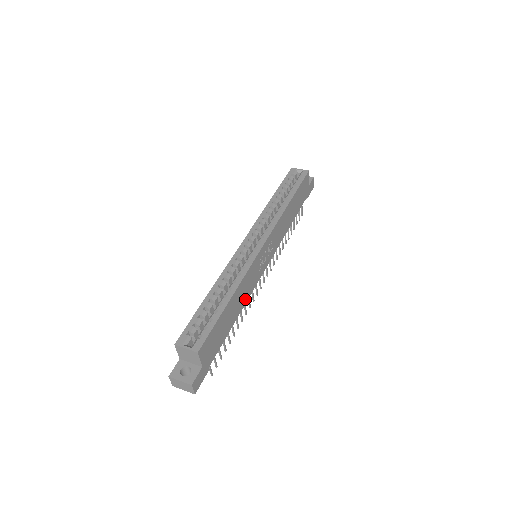
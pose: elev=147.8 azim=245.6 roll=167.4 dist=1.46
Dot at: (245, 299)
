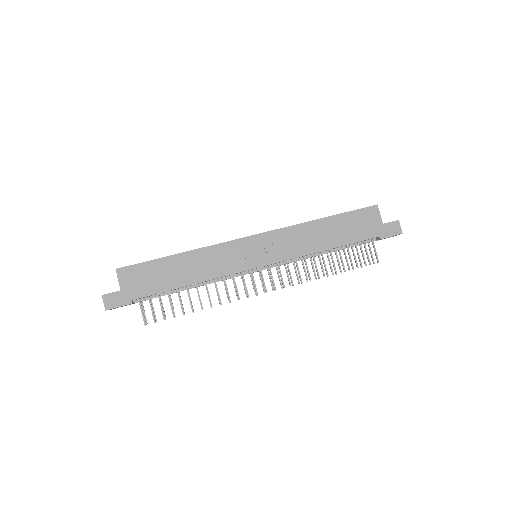
Dot at: (208, 275)
